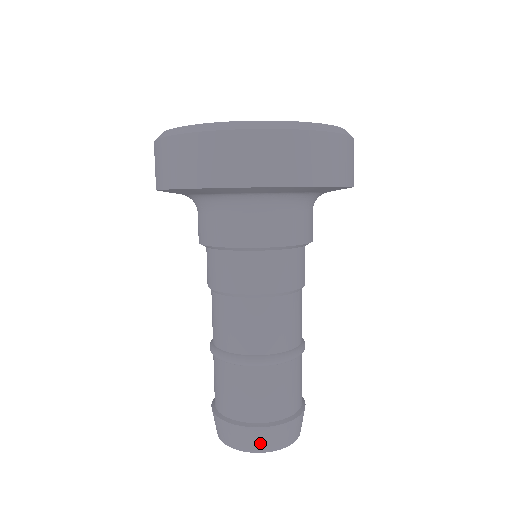
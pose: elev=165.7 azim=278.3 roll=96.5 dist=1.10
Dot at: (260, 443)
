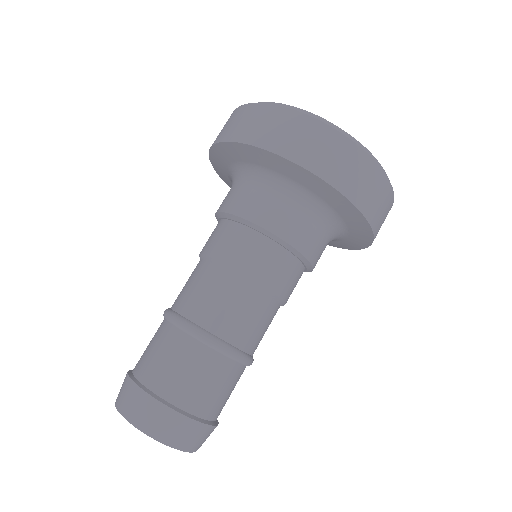
Dot at: (194, 441)
